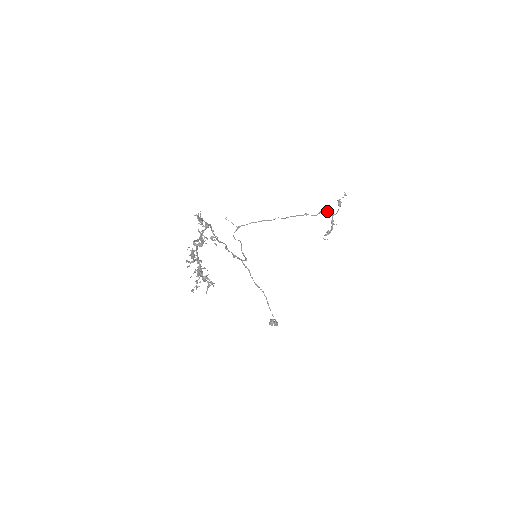
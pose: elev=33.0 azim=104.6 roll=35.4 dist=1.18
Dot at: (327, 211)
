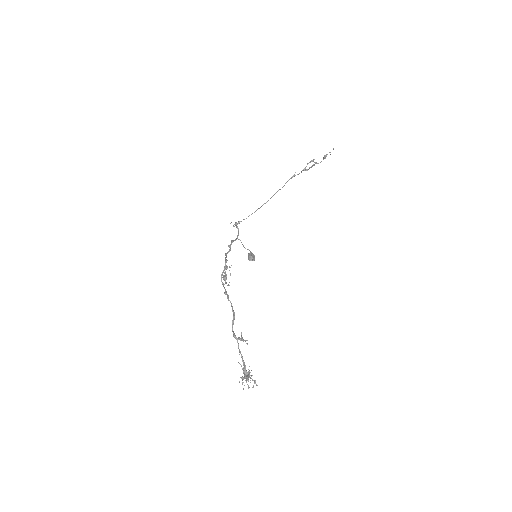
Dot at: occluded
